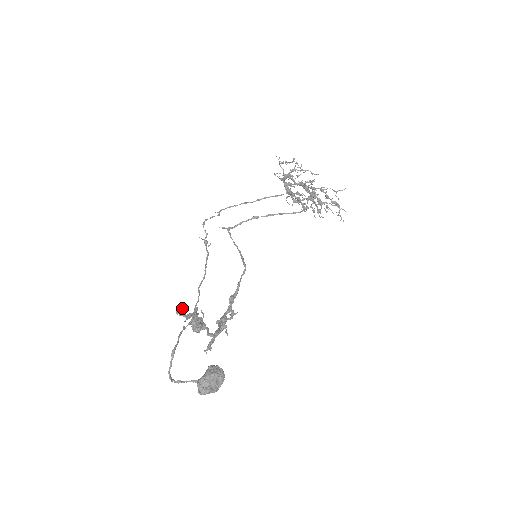
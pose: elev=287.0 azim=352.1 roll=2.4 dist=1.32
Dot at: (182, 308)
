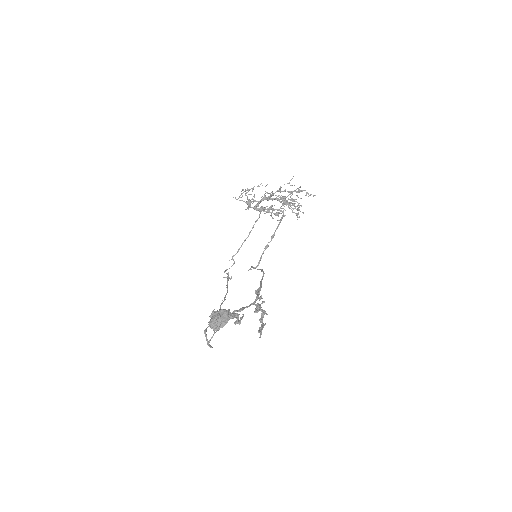
Dot at: (212, 312)
